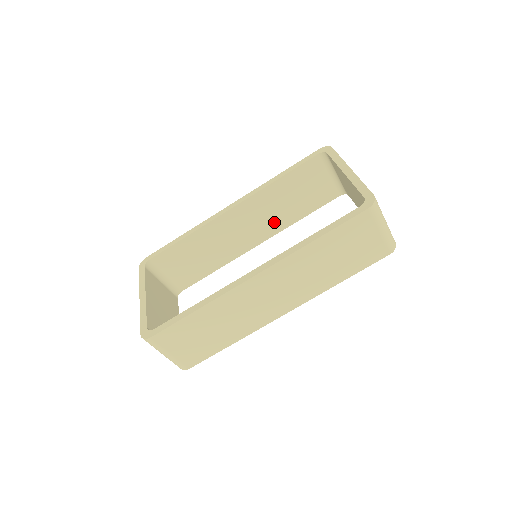
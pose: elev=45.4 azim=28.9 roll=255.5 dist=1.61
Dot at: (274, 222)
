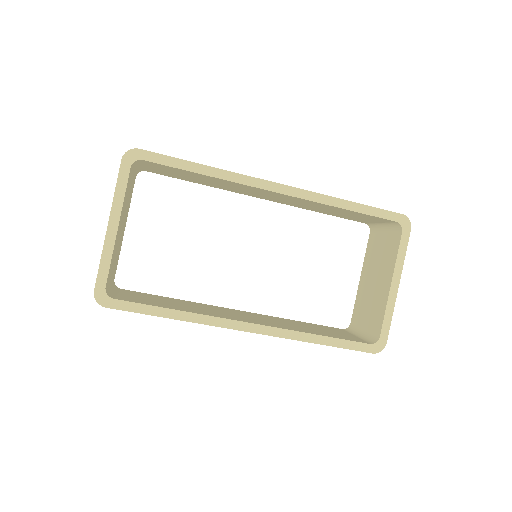
Dot at: (296, 204)
